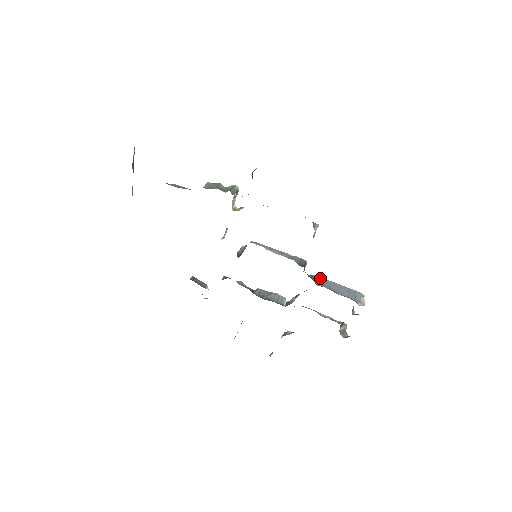
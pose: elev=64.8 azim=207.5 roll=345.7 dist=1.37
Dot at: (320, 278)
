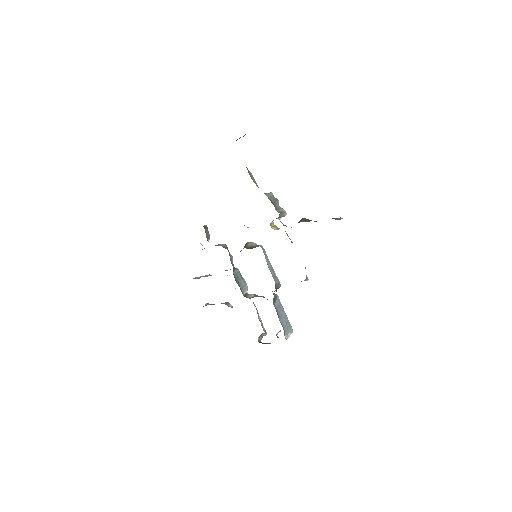
Dot at: (279, 300)
